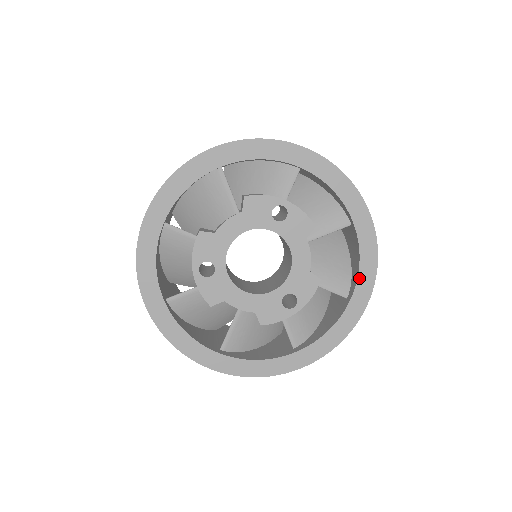
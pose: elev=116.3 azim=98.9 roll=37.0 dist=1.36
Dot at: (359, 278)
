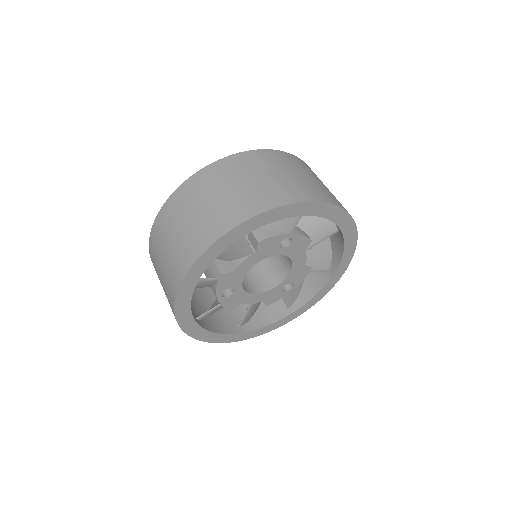
Dot at: (341, 263)
